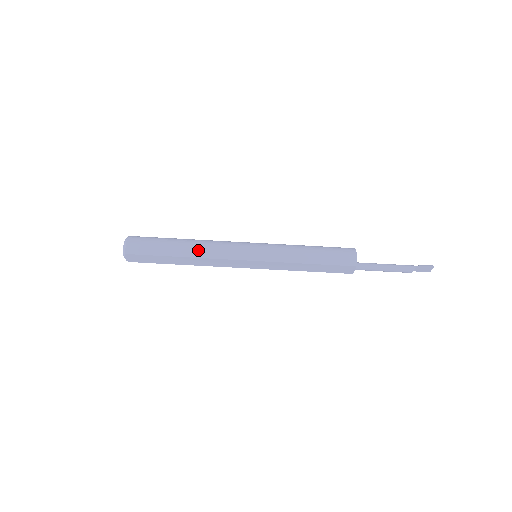
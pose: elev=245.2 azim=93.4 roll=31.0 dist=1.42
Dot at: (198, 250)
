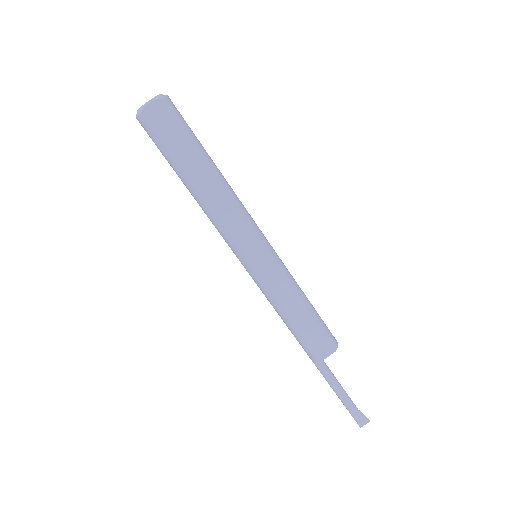
Dot at: (227, 184)
